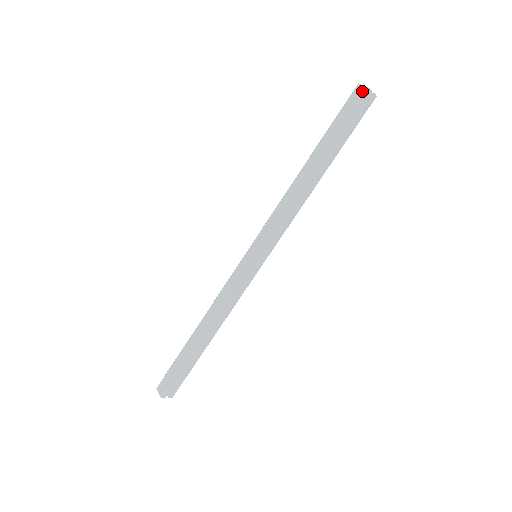
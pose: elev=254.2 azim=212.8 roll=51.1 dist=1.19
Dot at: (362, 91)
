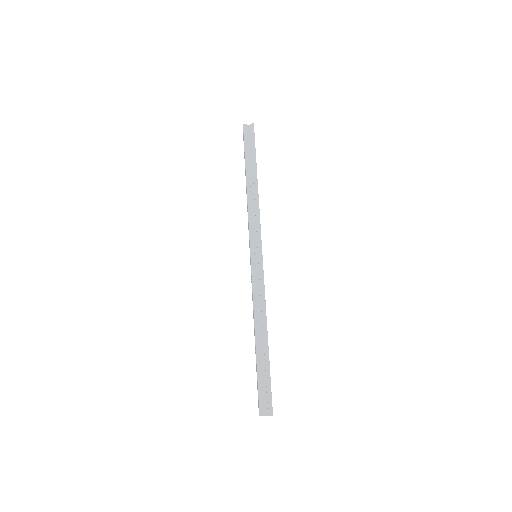
Dot at: (243, 129)
